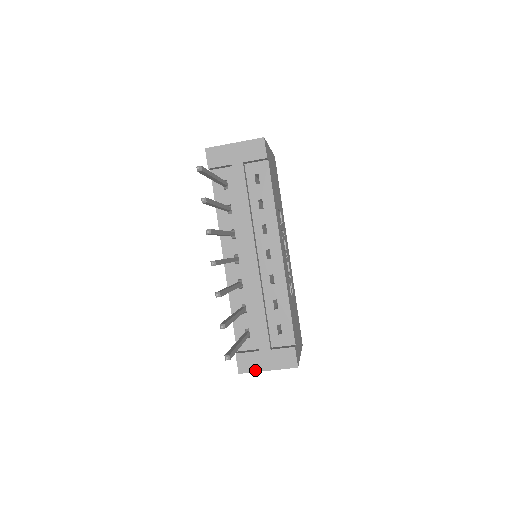
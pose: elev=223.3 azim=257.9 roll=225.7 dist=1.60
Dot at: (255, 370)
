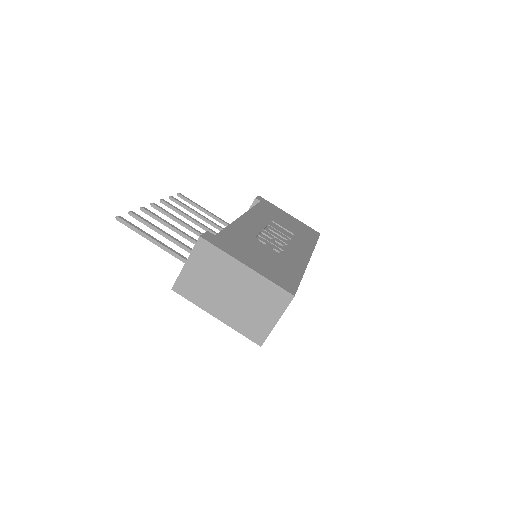
Dot at: (180, 274)
